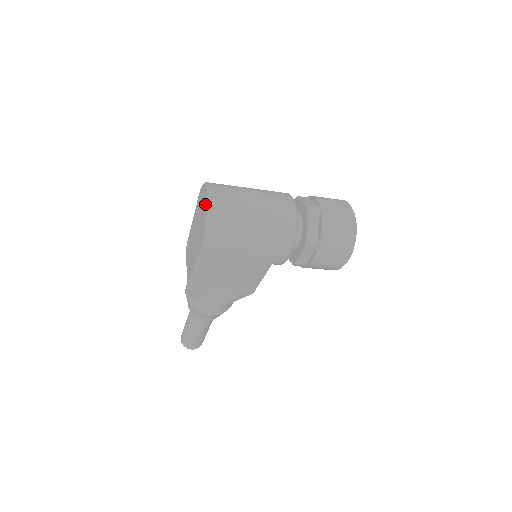
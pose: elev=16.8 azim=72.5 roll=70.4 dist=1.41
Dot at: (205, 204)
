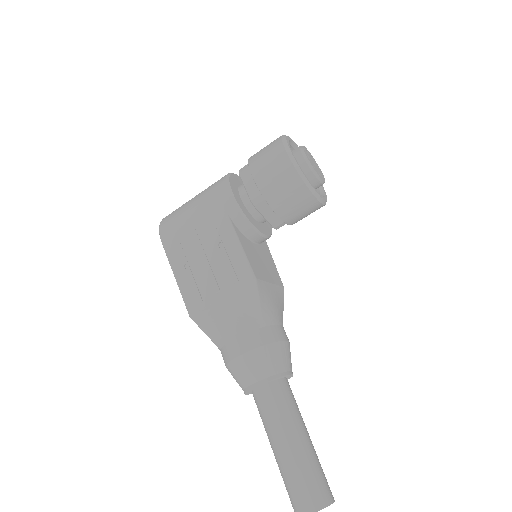
Dot at: occluded
